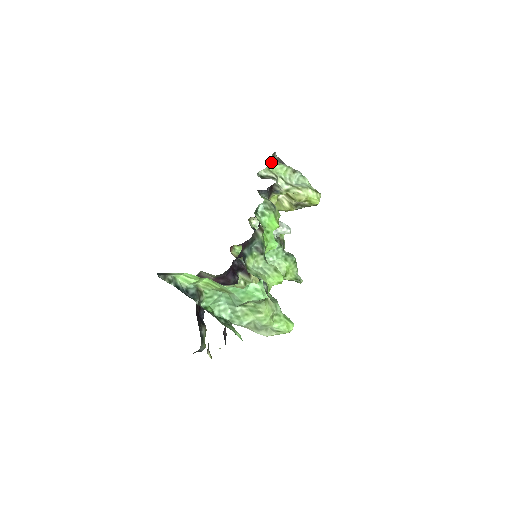
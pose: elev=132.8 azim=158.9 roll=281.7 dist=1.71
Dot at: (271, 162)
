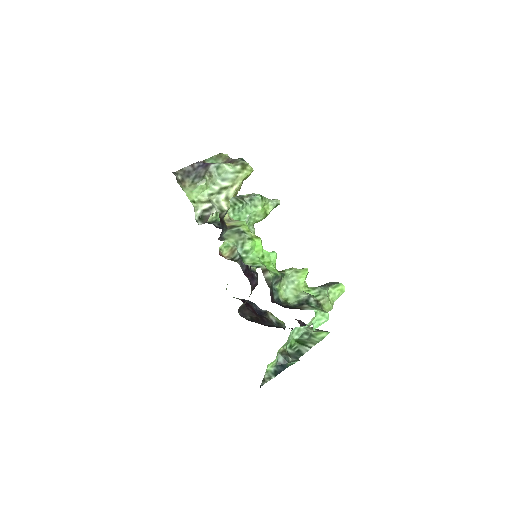
Dot at: (188, 194)
